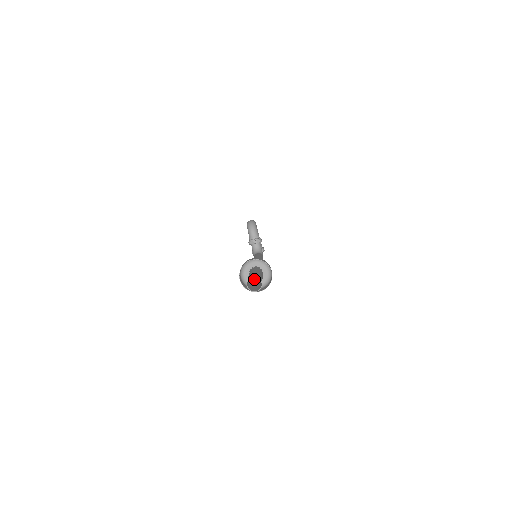
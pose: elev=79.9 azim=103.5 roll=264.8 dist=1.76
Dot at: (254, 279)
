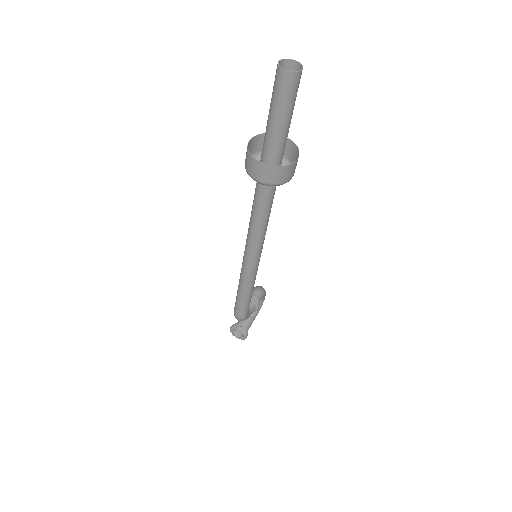
Dot at: occluded
